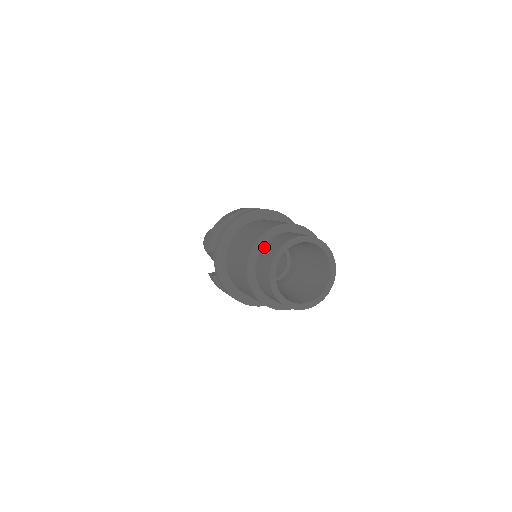
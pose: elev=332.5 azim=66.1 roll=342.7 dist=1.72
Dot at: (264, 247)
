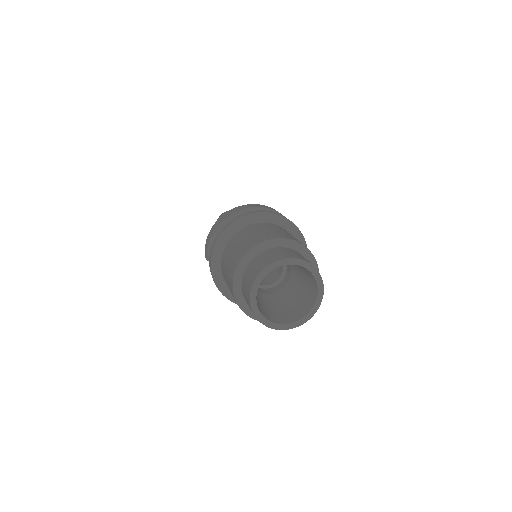
Dot at: (246, 270)
